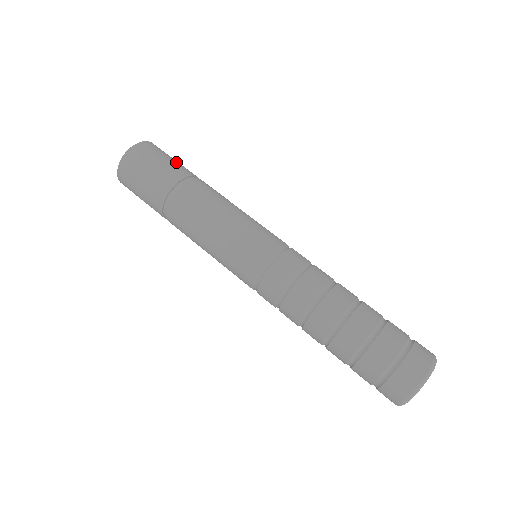
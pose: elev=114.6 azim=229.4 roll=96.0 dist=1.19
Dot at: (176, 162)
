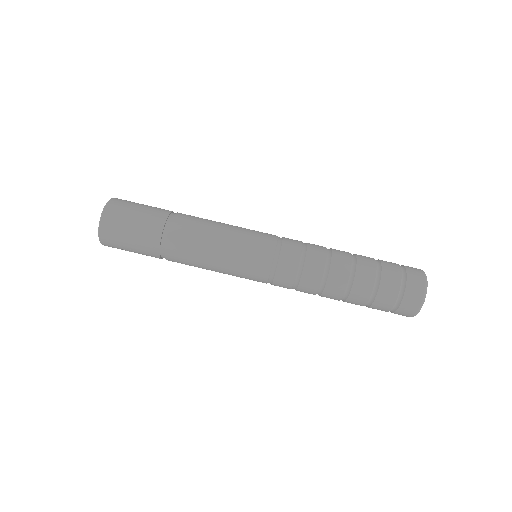
Dot at: (146, 209)
